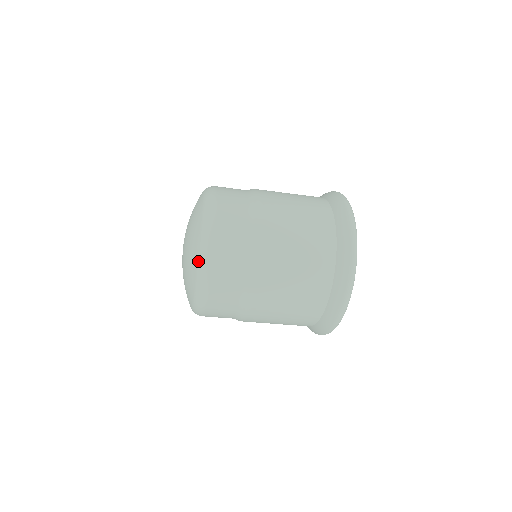
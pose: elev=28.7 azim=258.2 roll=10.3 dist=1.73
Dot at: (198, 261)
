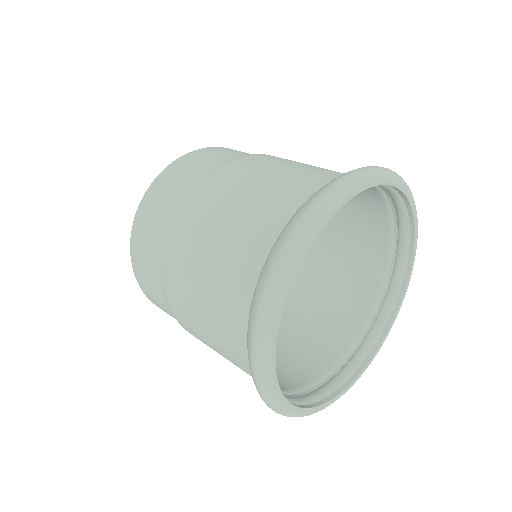
Dot at: occluded
